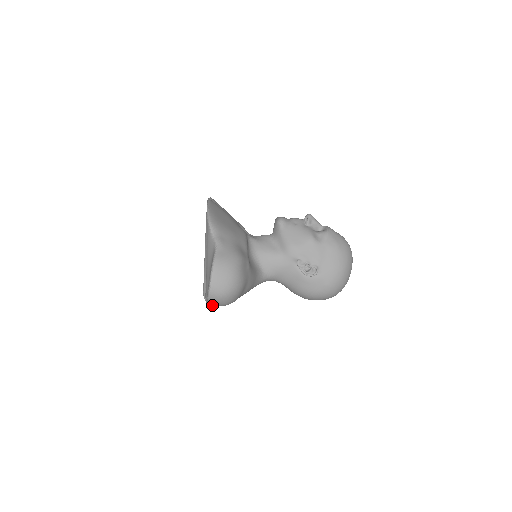
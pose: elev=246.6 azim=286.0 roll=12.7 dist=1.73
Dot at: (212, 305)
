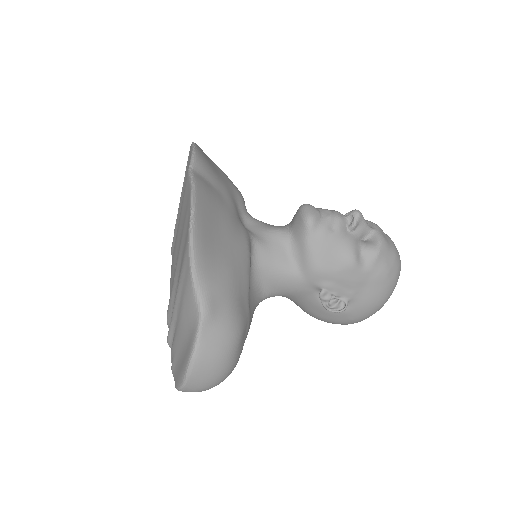
Dot at: occluded
